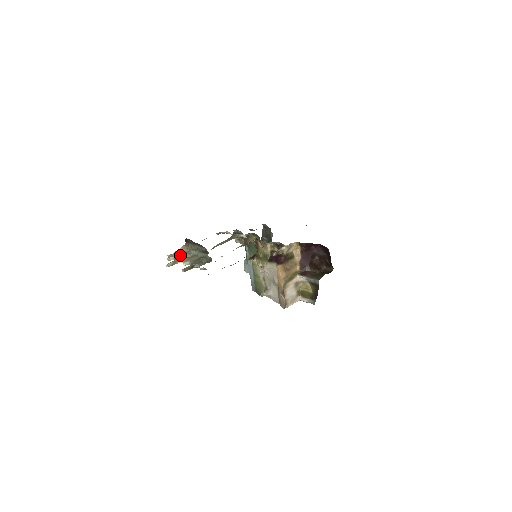
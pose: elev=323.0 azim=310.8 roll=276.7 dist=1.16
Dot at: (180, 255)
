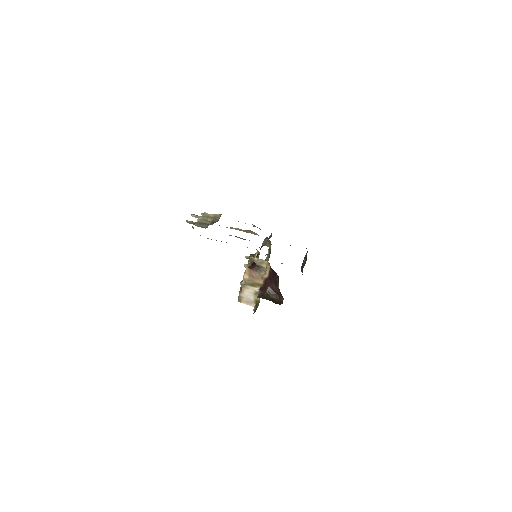
Dot at: (208, 216)
